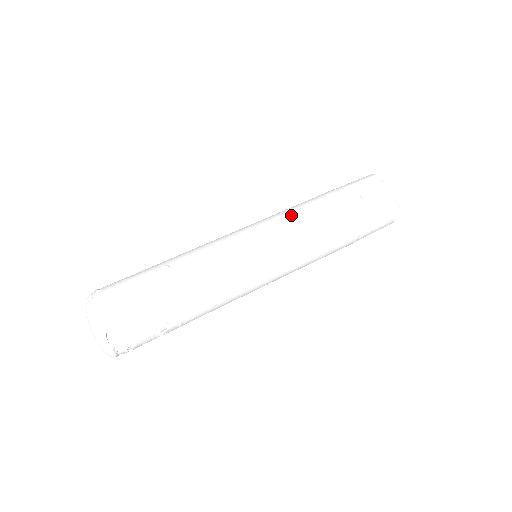
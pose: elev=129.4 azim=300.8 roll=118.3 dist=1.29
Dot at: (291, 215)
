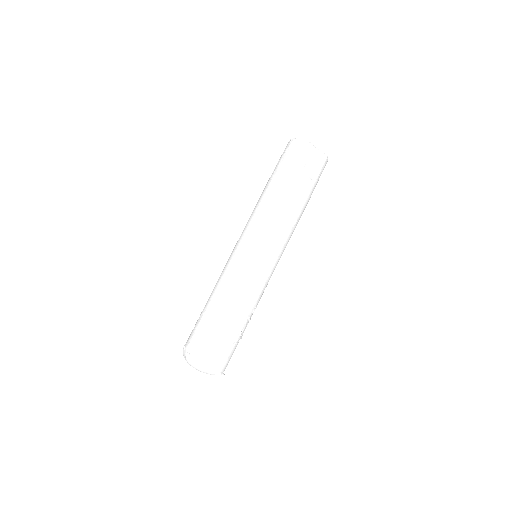
Dot at: (279, 228)
